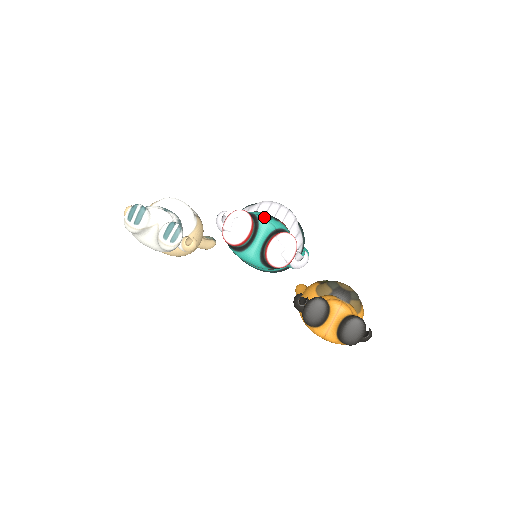
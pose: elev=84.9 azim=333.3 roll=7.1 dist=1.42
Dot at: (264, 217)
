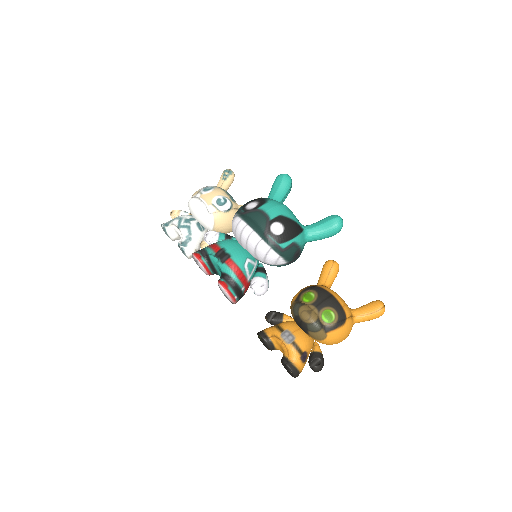
Dot at: (213, 259)
